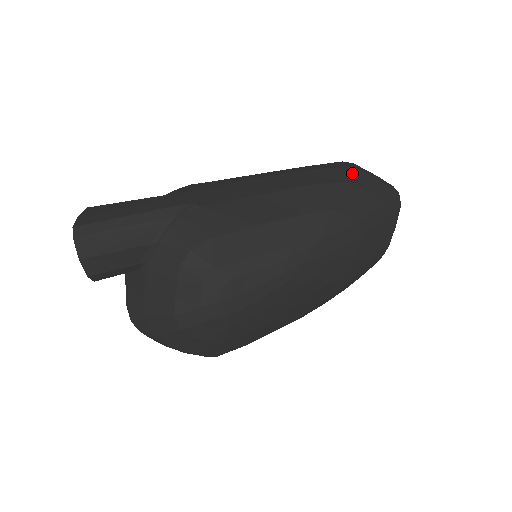
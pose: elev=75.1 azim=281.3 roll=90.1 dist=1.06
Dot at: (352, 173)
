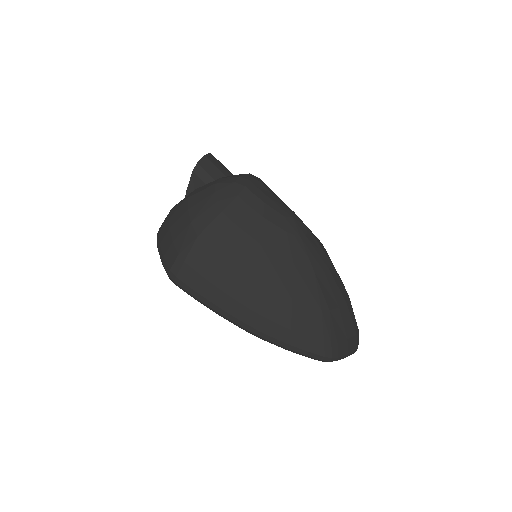
Dot at: occluded
